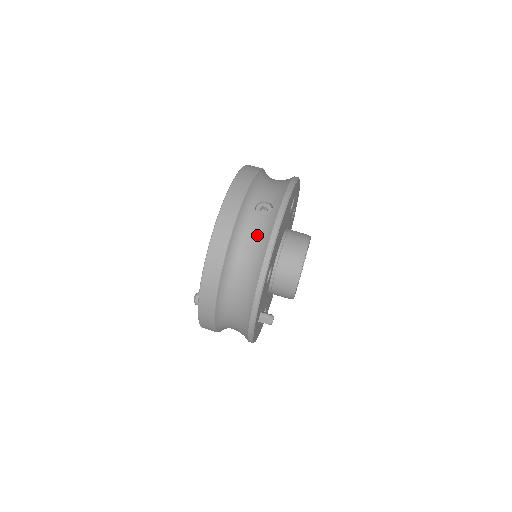
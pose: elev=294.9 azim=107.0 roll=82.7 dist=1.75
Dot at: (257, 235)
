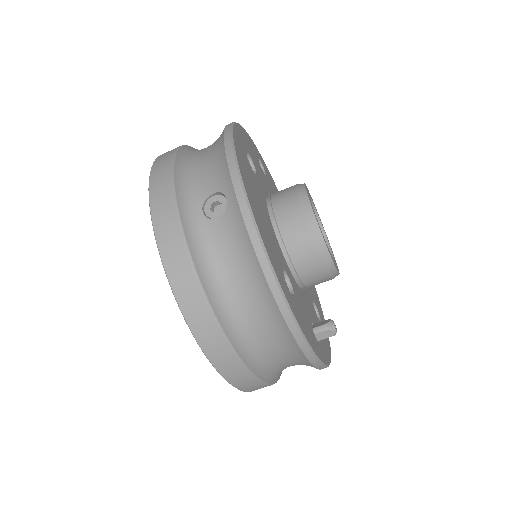
Dot at: (233, 251)
